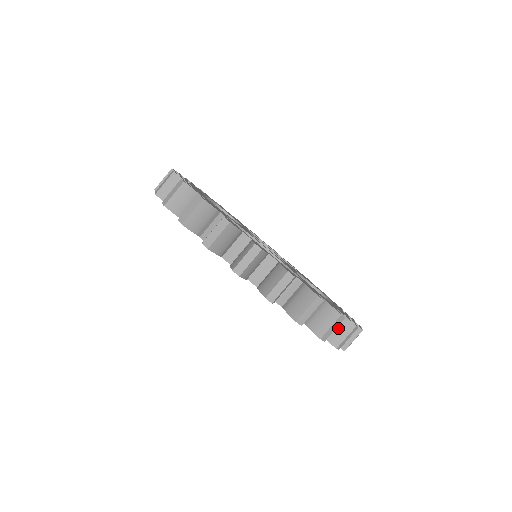
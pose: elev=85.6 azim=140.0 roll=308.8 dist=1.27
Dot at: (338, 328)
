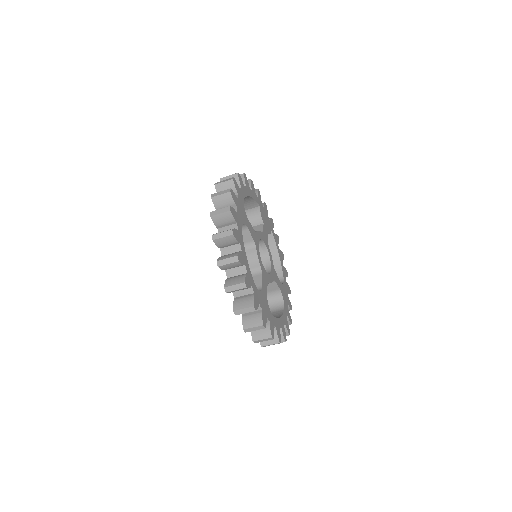
Dot at: (262, 331)
